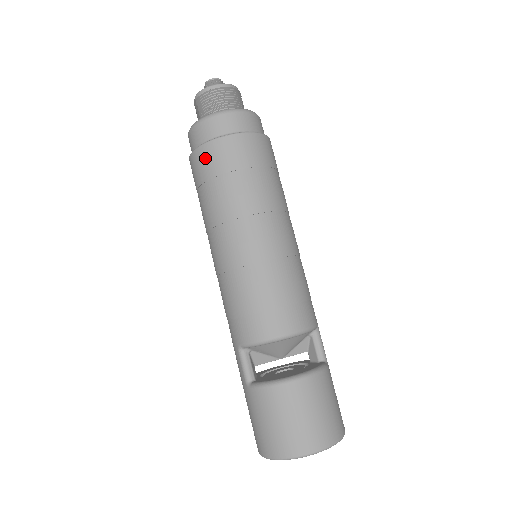
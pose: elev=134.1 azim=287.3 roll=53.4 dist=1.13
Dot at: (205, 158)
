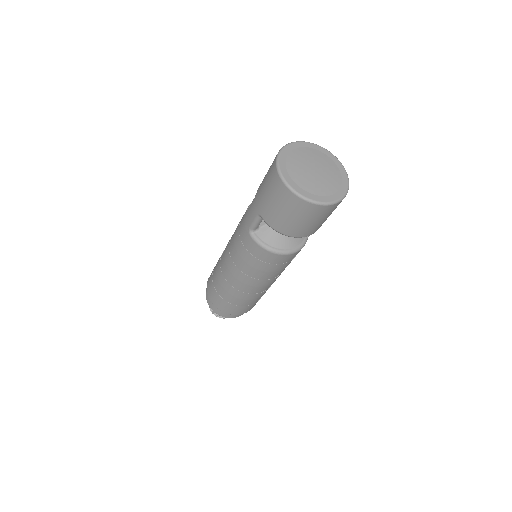
Dot at: occluded
